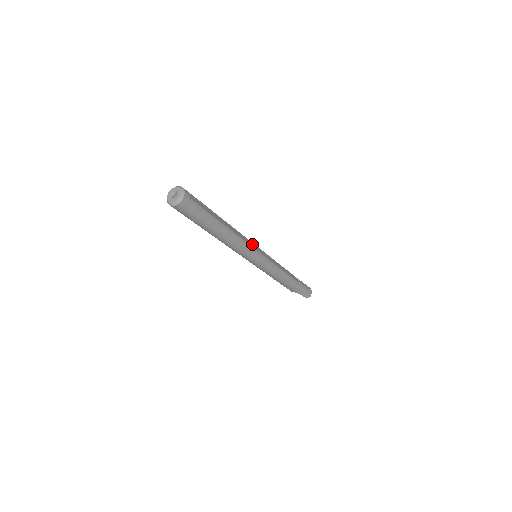
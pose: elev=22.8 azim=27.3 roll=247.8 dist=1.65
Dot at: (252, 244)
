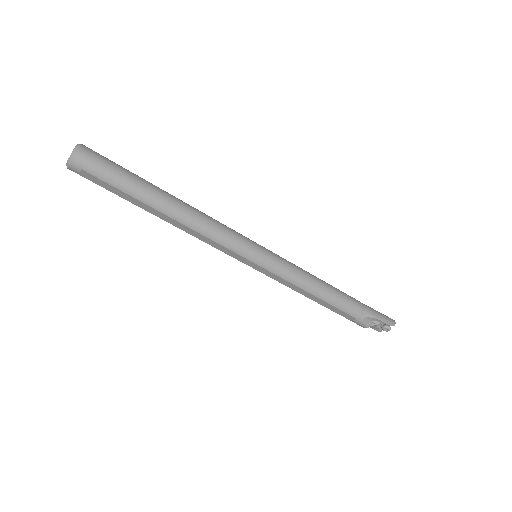
Dot at: occluded
